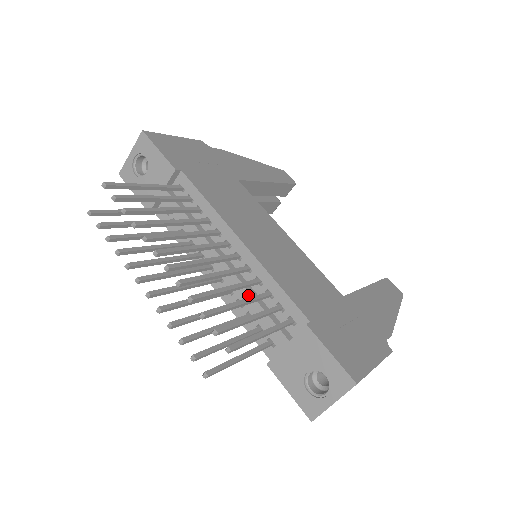
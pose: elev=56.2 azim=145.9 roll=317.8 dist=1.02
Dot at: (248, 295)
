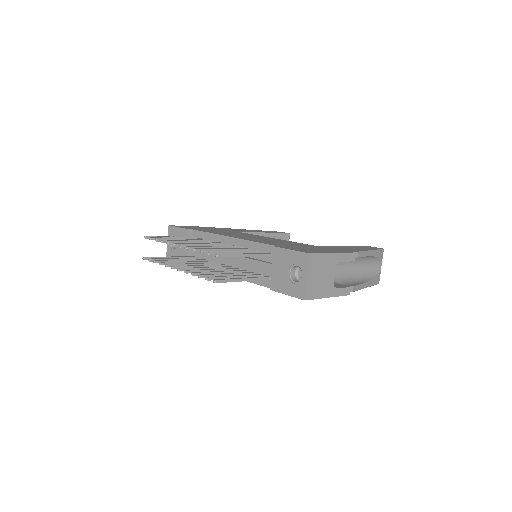
Dot at: (244, 259)
